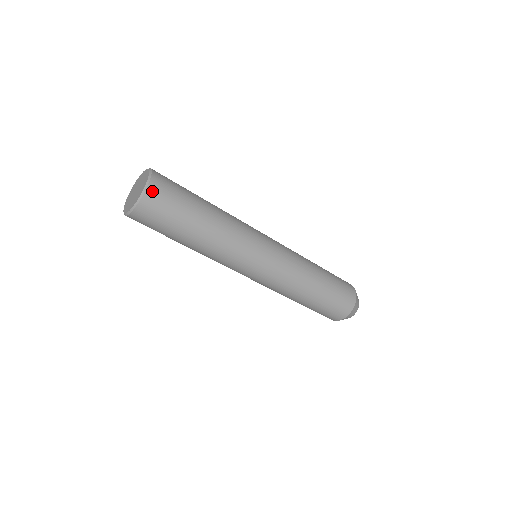
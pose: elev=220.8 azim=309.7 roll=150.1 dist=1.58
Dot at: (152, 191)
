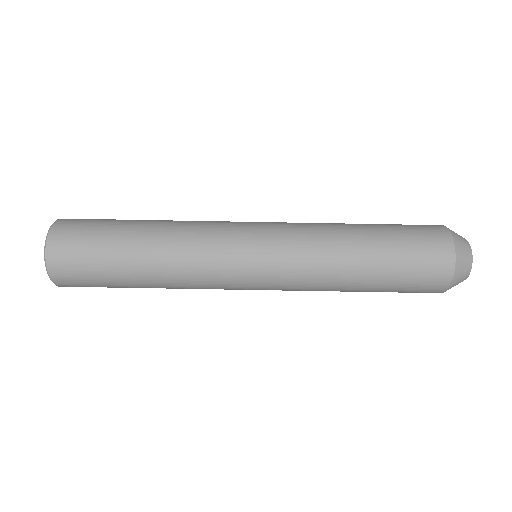
Dot at: (56, 234)
